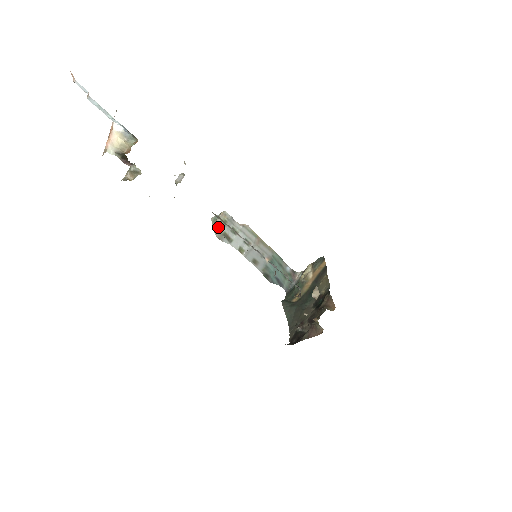
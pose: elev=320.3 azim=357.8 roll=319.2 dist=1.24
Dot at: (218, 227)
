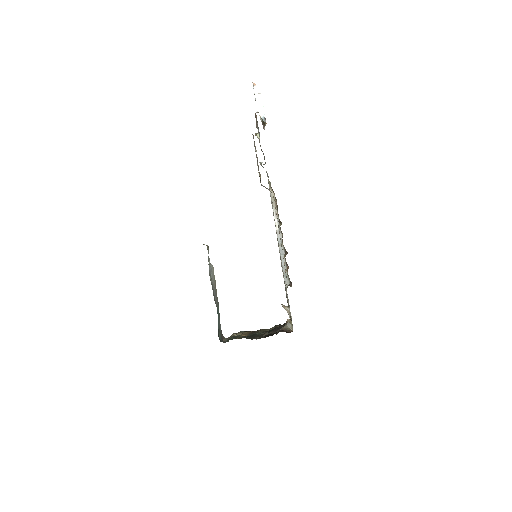
Dot at: occluded
